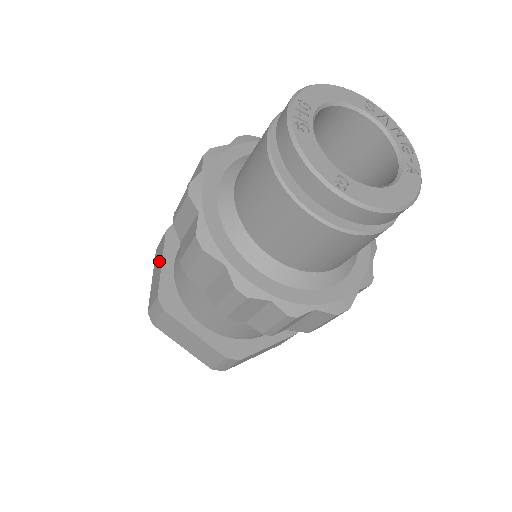
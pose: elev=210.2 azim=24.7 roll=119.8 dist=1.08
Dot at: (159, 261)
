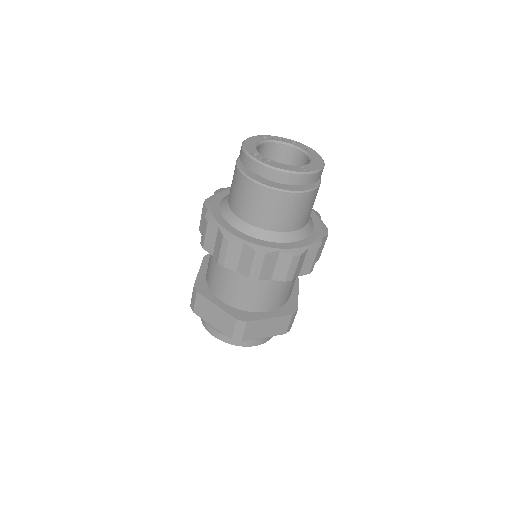
Dot at: (210, 309)
